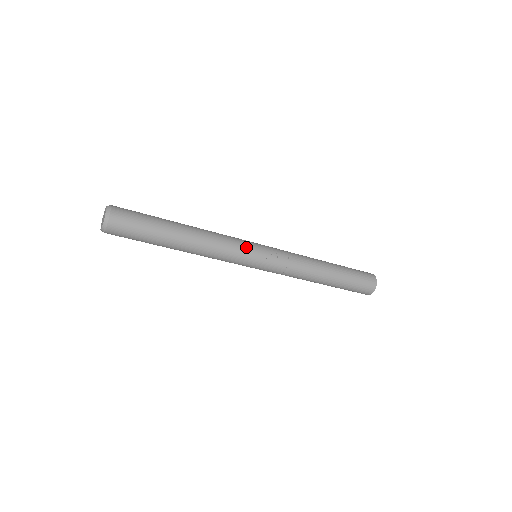
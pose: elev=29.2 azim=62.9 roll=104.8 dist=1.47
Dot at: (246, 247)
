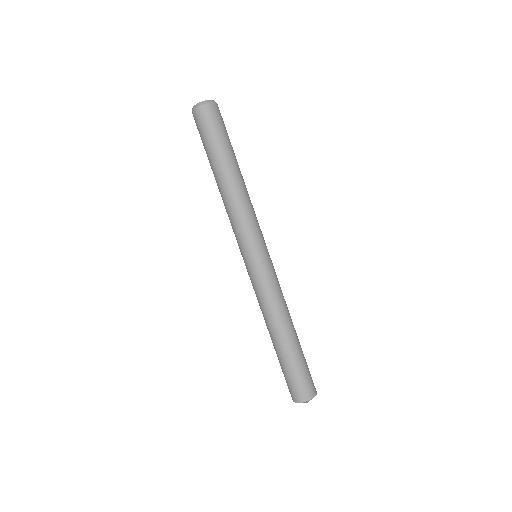
Dot at: (259, 236)
